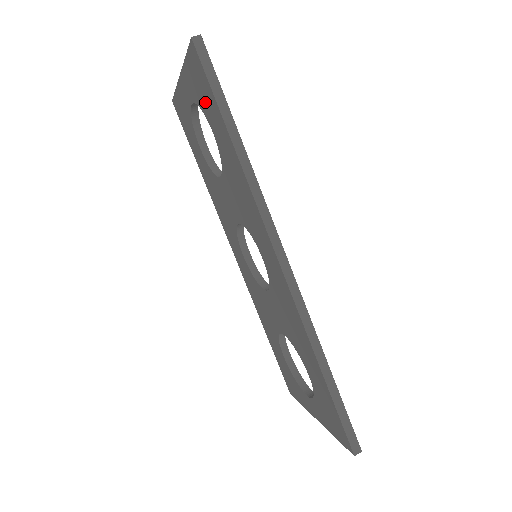
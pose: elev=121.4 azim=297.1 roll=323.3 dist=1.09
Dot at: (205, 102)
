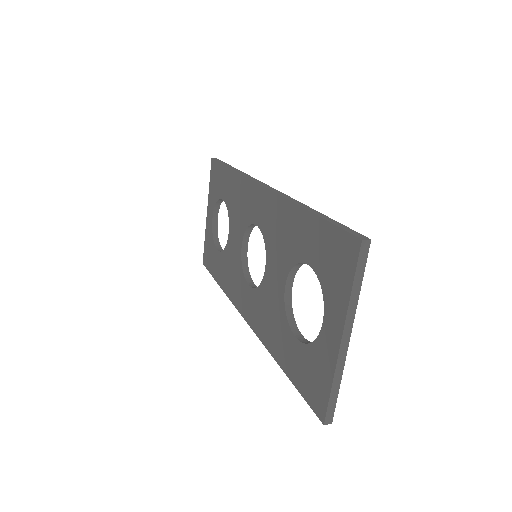
Dot at: (218, 185)
